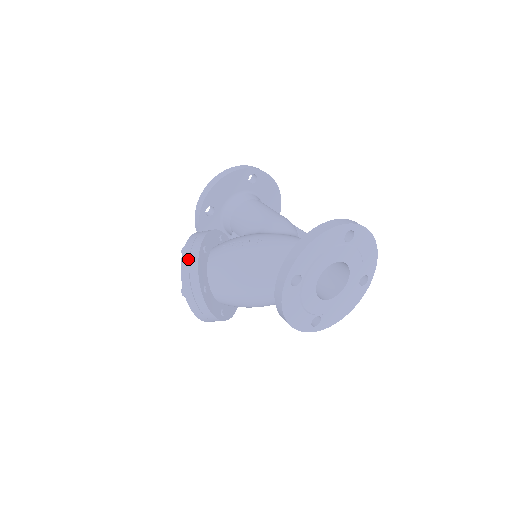
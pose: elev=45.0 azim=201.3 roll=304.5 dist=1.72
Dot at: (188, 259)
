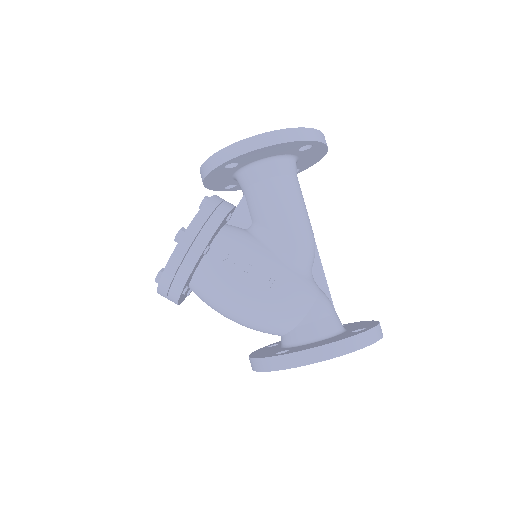
Dot at: (181, 259)
